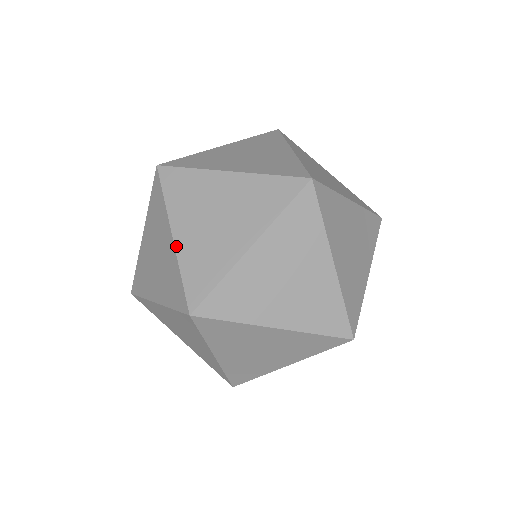
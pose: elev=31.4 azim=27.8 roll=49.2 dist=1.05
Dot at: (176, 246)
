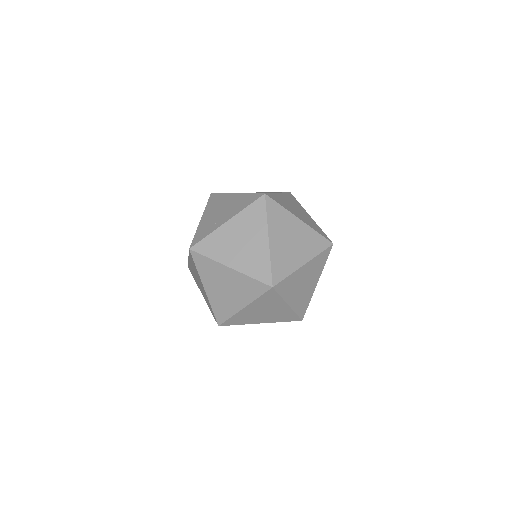
Dot at: (270, 247)
